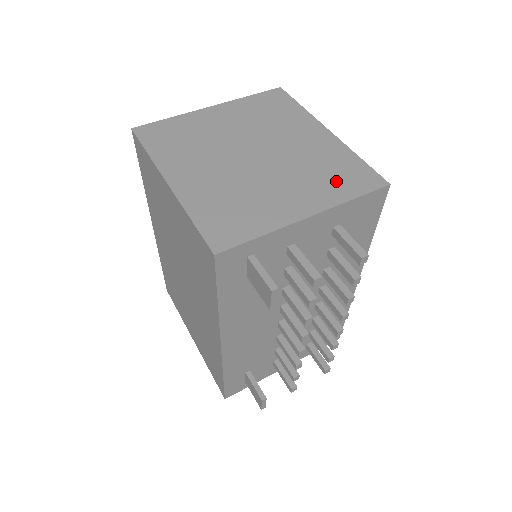
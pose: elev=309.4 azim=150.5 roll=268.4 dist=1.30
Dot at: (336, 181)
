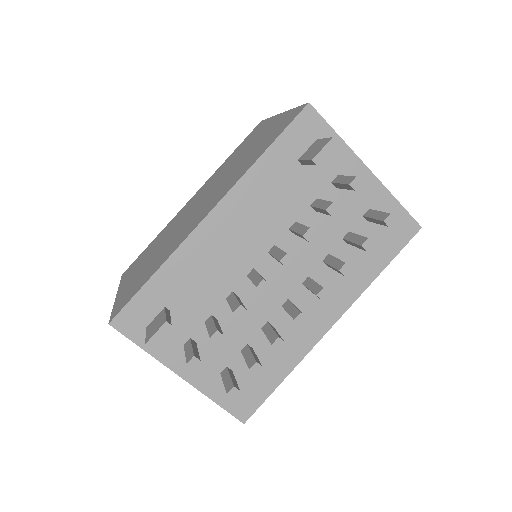
Dot at: occluded
